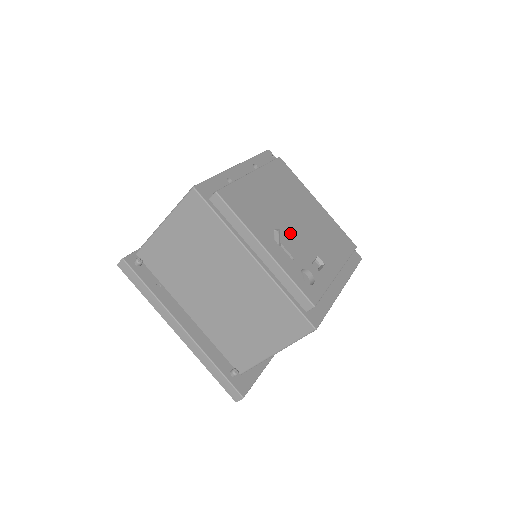
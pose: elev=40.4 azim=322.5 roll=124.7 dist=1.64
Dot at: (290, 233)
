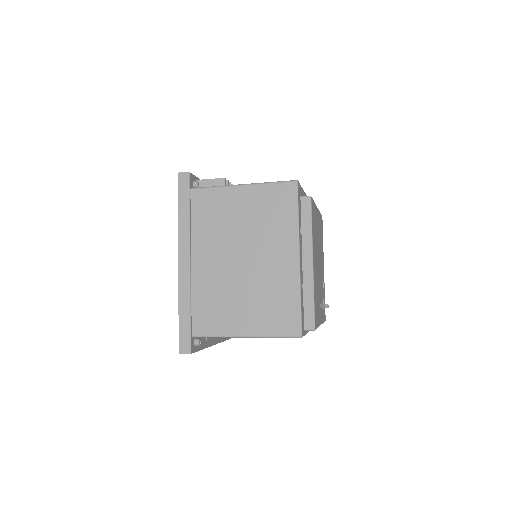
Dot at: (320, 283)
